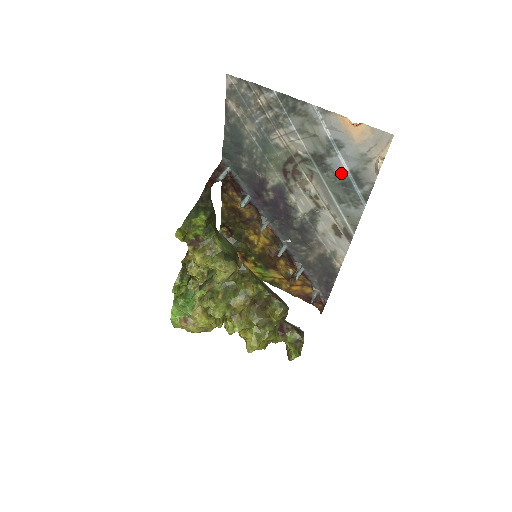
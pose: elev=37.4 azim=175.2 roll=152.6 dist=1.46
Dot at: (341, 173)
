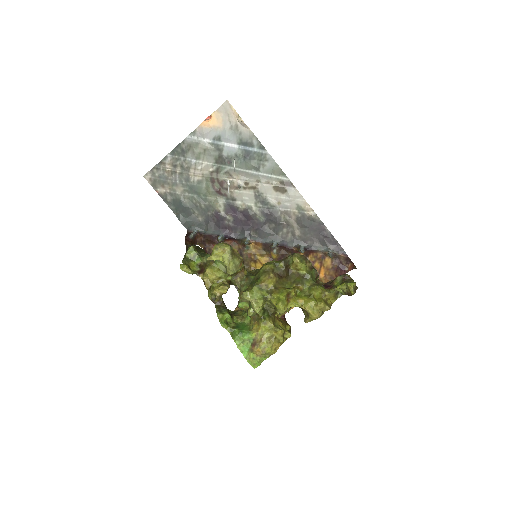
Dot at: (237, 152)
